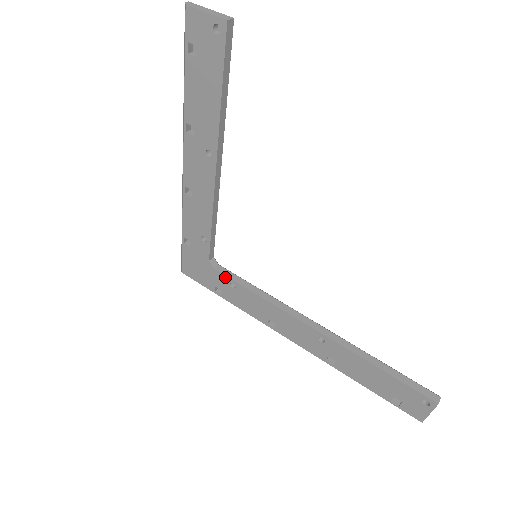
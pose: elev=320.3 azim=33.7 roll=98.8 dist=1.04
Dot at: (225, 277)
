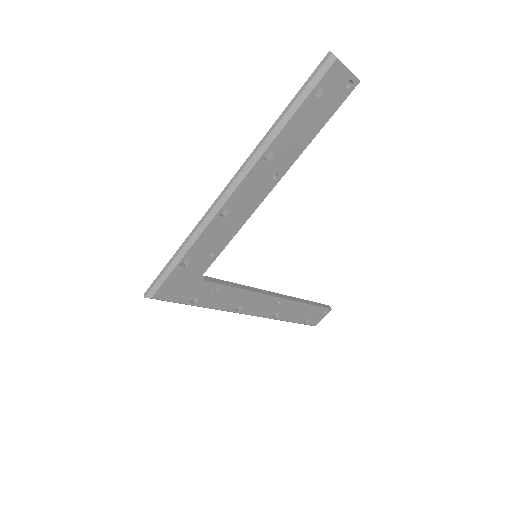
Dot at: (214, 284)
